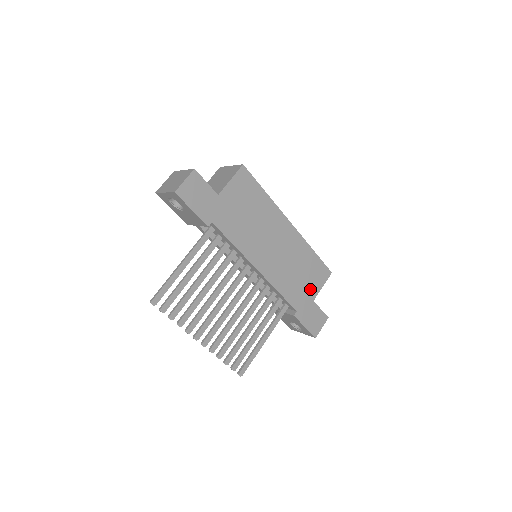
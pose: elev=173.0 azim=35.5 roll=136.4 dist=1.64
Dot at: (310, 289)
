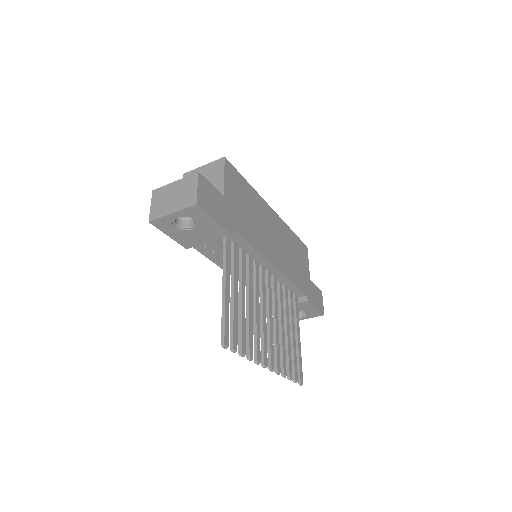
Dot at: (304, 269)
